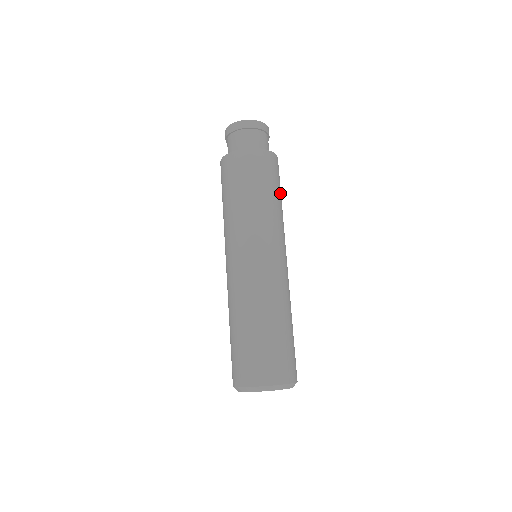
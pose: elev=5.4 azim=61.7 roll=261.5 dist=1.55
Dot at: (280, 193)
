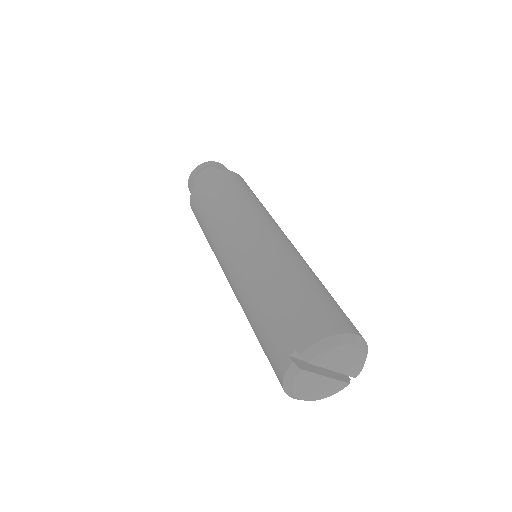
Dot at: occluded
